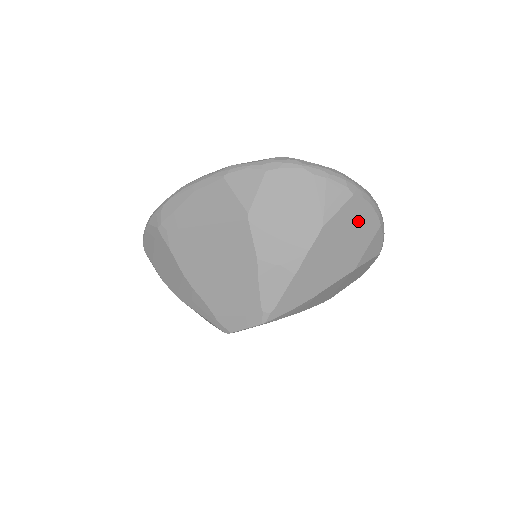
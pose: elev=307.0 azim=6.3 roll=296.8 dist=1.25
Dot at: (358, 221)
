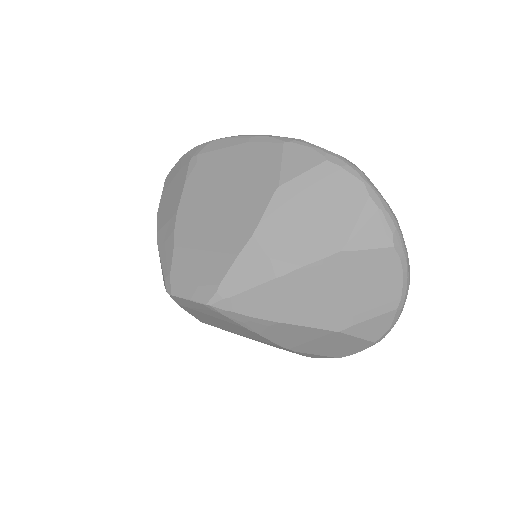
Dot at: (378, 281)
